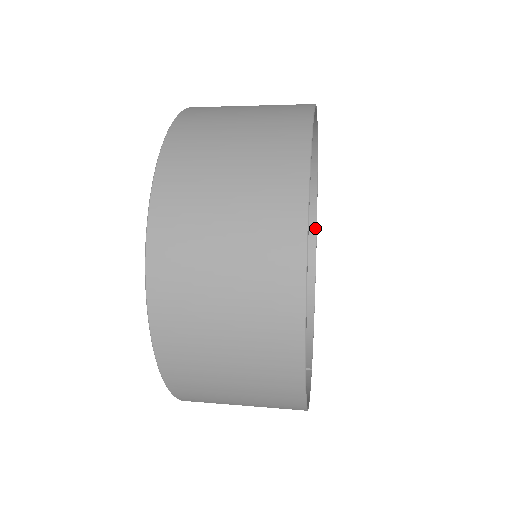
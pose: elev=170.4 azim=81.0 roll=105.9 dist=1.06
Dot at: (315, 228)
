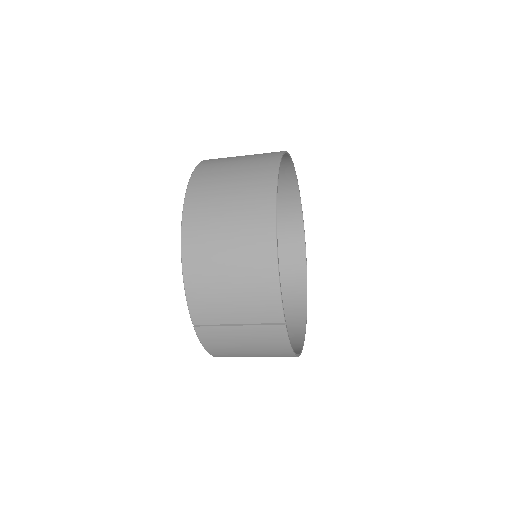
Dot at: (303, 336)
